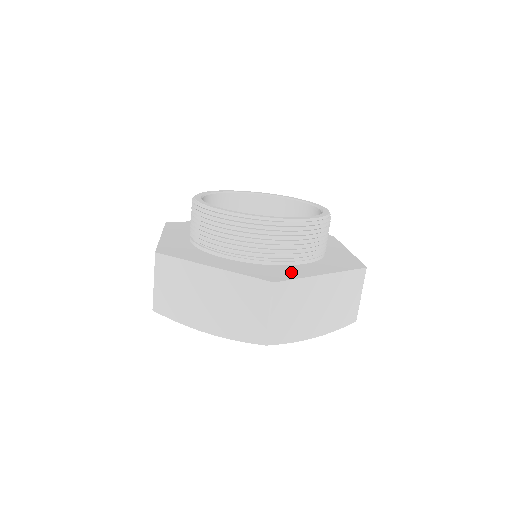
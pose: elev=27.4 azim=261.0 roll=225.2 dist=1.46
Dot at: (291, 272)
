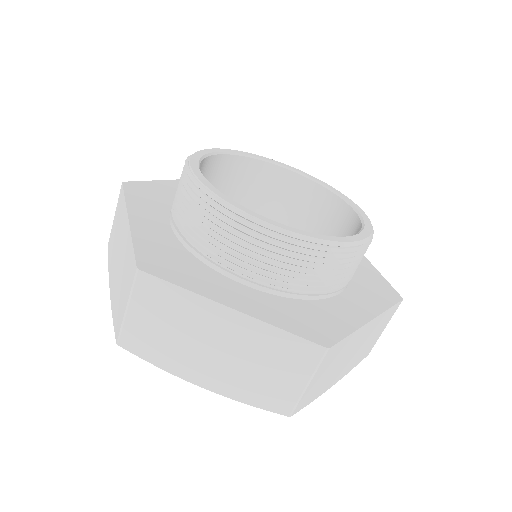
Dot at: (335, 318)
